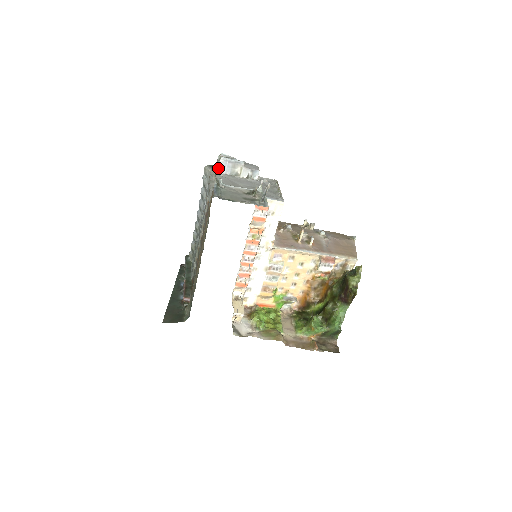
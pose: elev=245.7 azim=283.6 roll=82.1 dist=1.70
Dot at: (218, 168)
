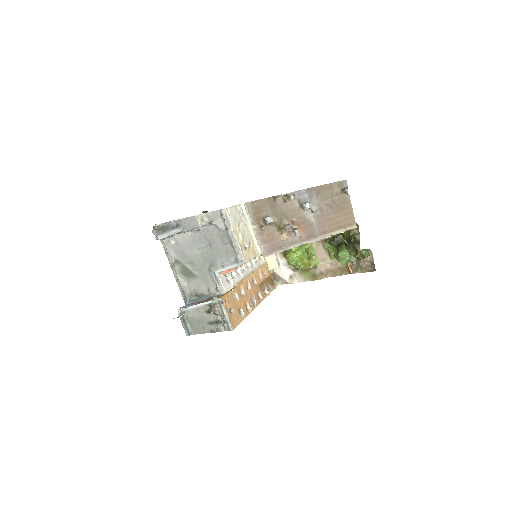
Dot at: (164, 239)
